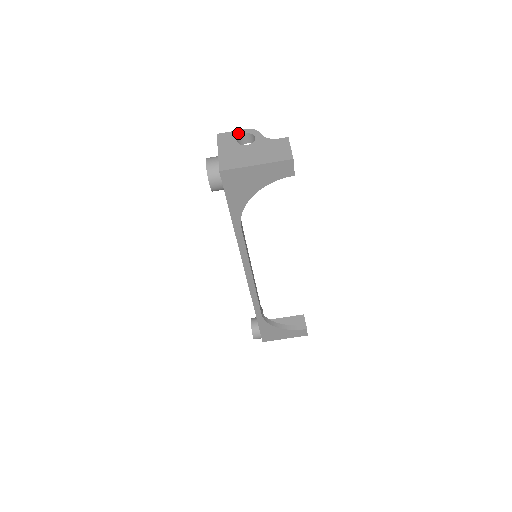
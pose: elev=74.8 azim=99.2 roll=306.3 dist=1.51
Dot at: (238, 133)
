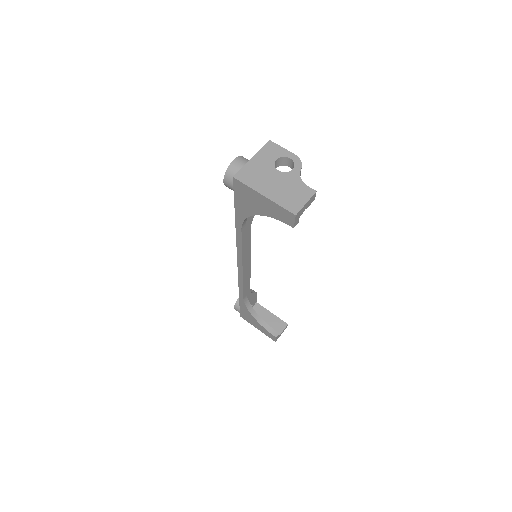
Dot at: (285, 153)
